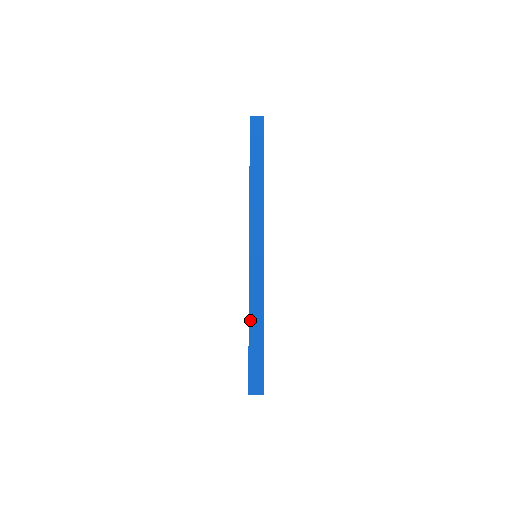
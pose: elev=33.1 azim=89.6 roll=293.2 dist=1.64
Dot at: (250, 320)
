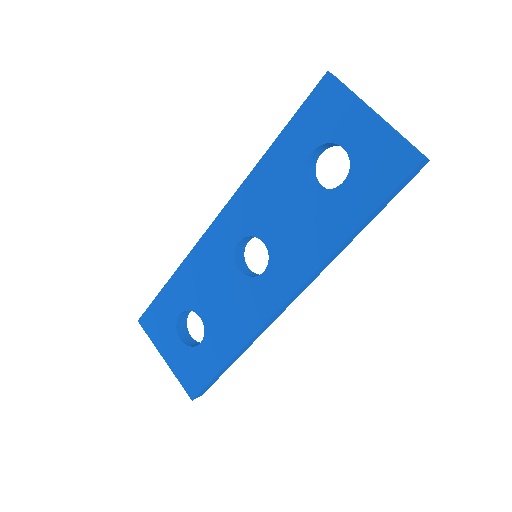
Dot at: (237, 355)
